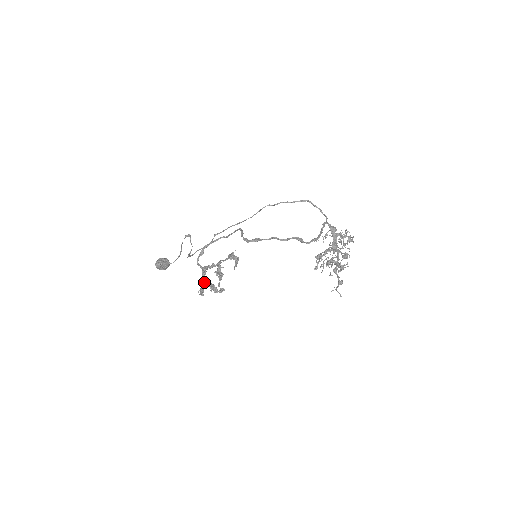
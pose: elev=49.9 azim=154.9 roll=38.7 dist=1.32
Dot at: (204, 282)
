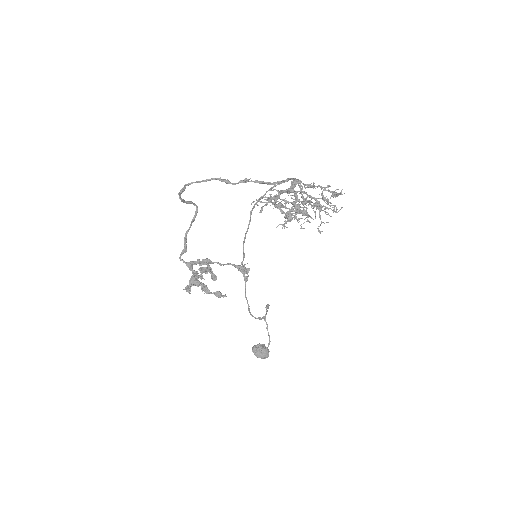
Dot at: (191, 279)
